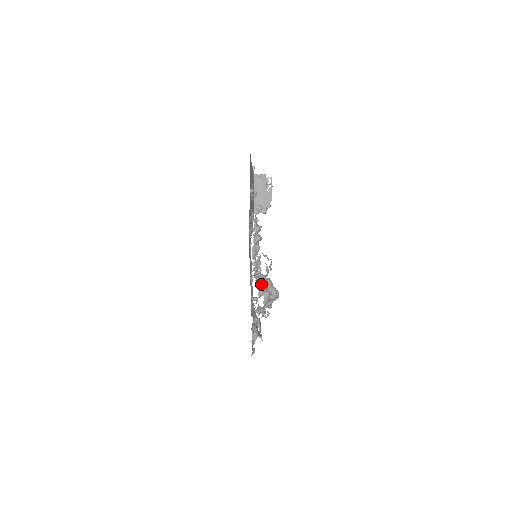
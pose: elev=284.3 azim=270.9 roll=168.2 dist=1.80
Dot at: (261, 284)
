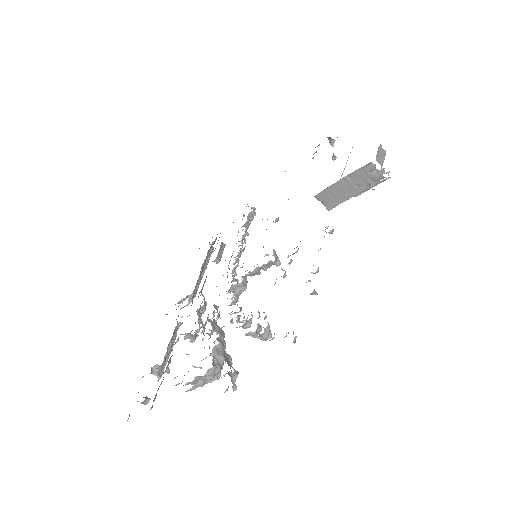
Dot at: (202, 376)
